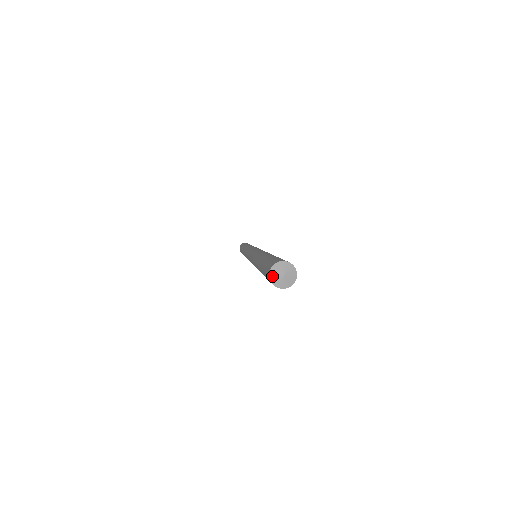
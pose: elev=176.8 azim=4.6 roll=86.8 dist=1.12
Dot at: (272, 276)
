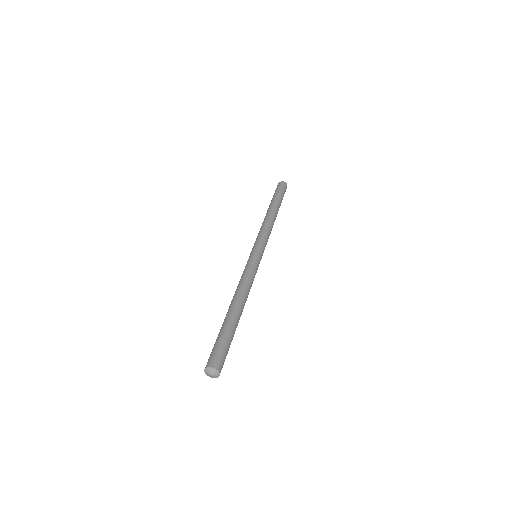
Dot at: (207, 370)
